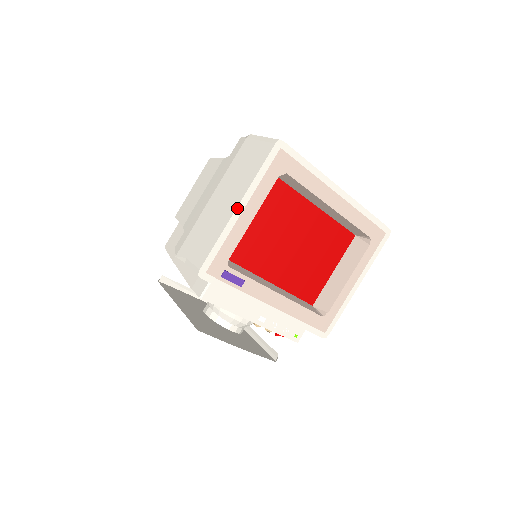
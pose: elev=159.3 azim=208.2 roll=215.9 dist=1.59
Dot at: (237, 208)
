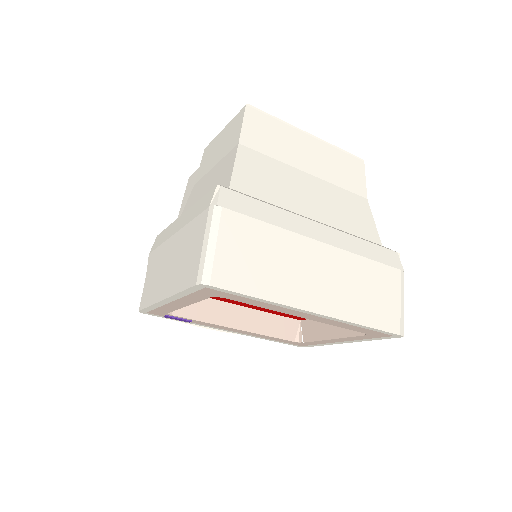
Dot at: (163, 300)
